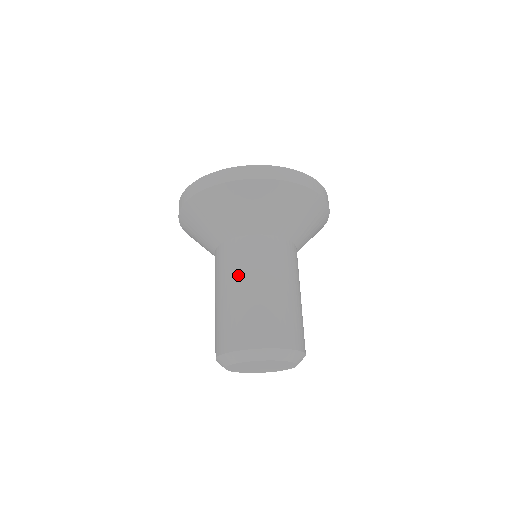
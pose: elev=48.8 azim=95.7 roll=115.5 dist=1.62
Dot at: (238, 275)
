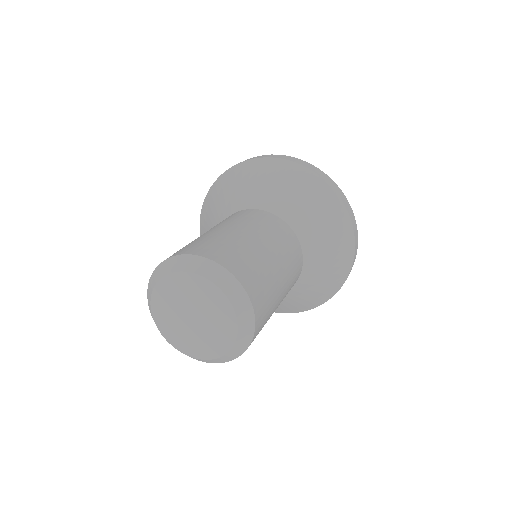
Dot at: occluded
